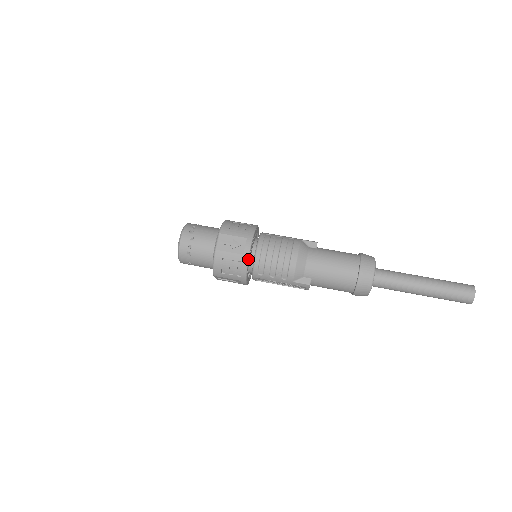
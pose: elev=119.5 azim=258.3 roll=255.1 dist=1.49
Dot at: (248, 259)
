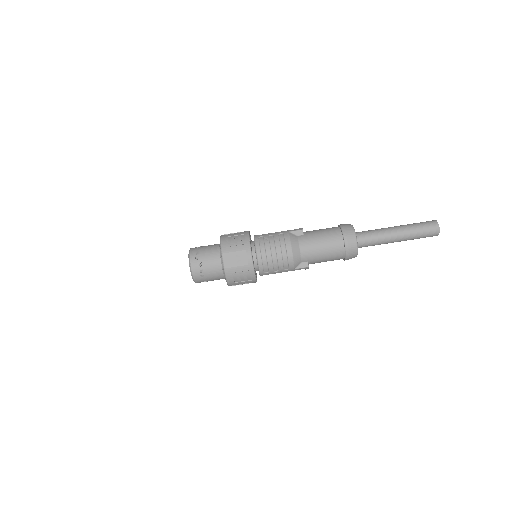
Dot at: (253, 267)
